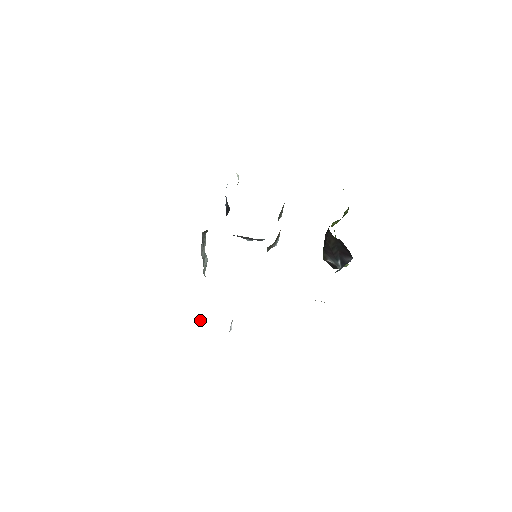
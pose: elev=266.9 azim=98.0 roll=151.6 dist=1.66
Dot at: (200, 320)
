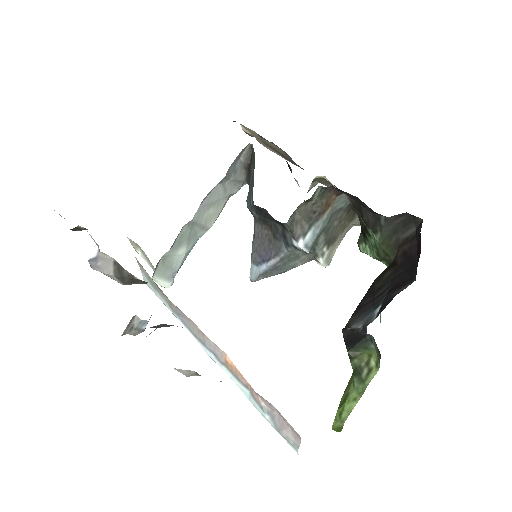
Dot at: (95, 259)
